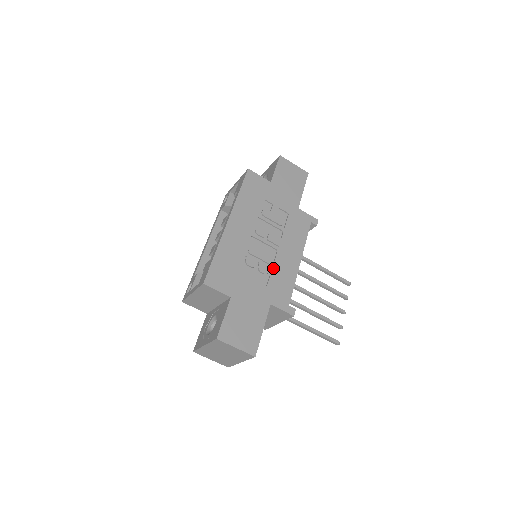
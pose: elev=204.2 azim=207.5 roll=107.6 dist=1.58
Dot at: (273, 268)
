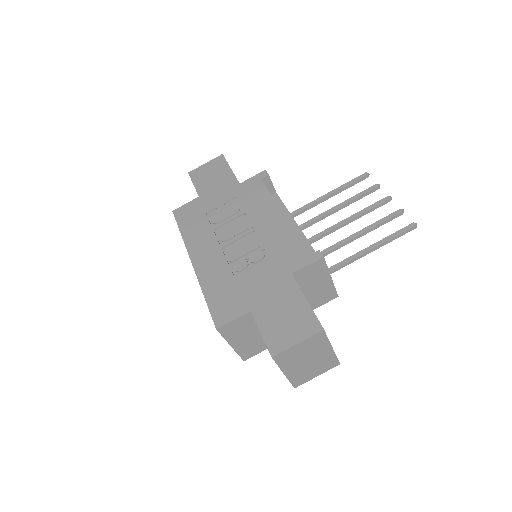
Dot at: (264, 247)
